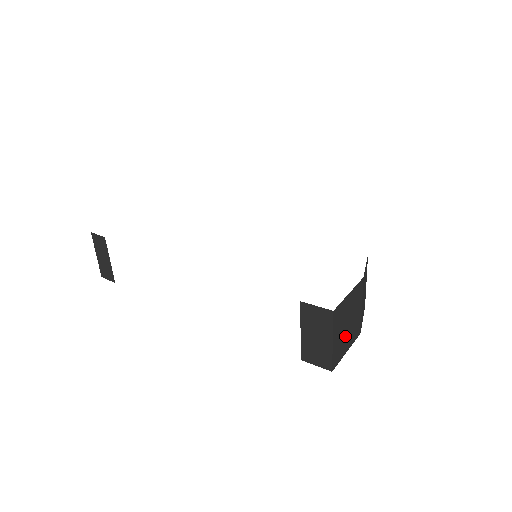
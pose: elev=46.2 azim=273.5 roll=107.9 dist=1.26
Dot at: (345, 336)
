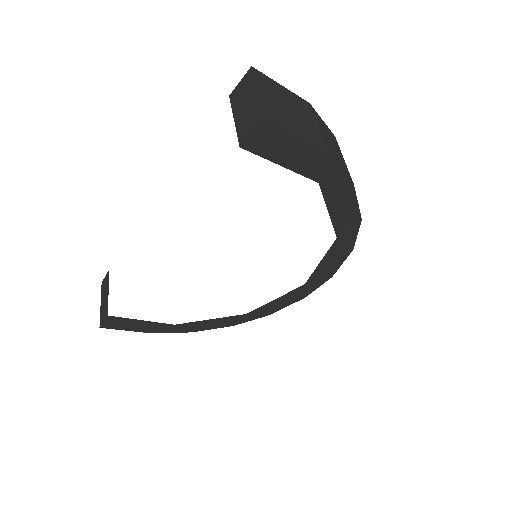
Dot at: (287, 116)
